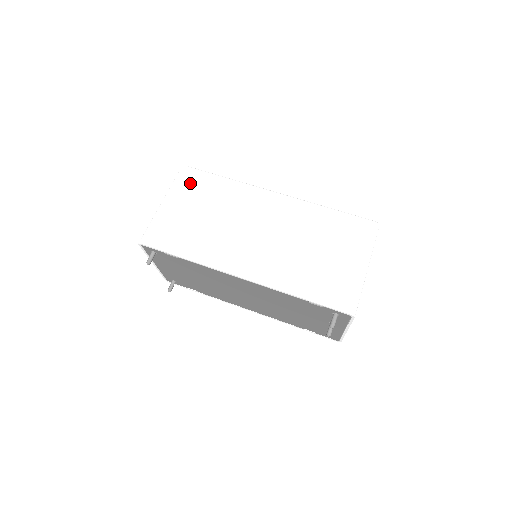
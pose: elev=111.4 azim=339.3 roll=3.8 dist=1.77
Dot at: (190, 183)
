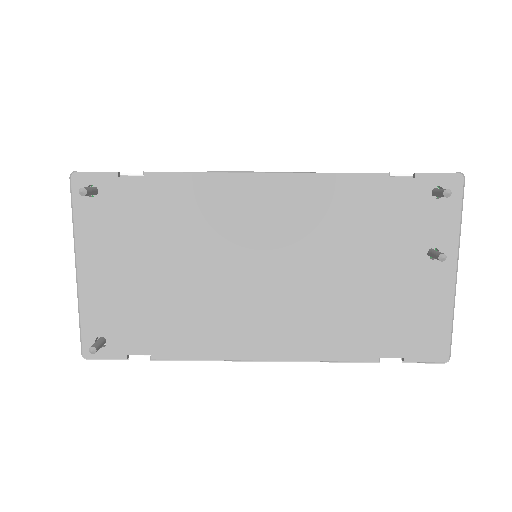
Dot at: occluded
